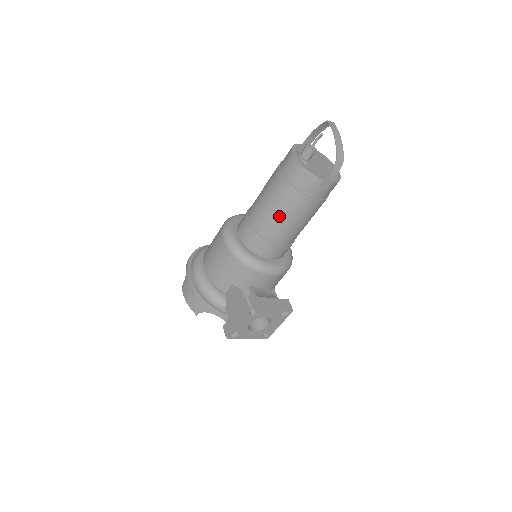
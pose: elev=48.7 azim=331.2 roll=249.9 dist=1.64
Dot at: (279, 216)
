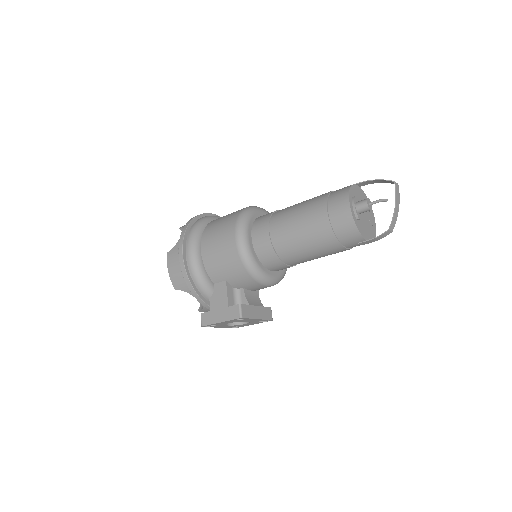
Dot at: (305, 247)
